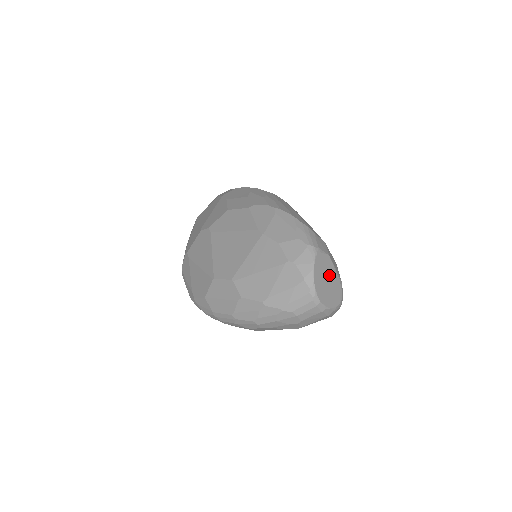
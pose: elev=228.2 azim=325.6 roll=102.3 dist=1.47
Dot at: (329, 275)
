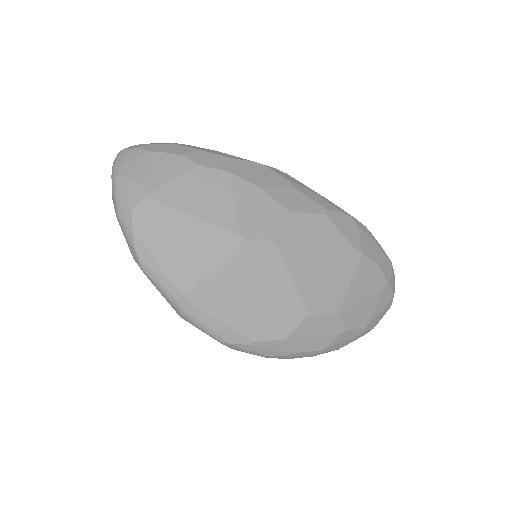
Dot at: occluded
